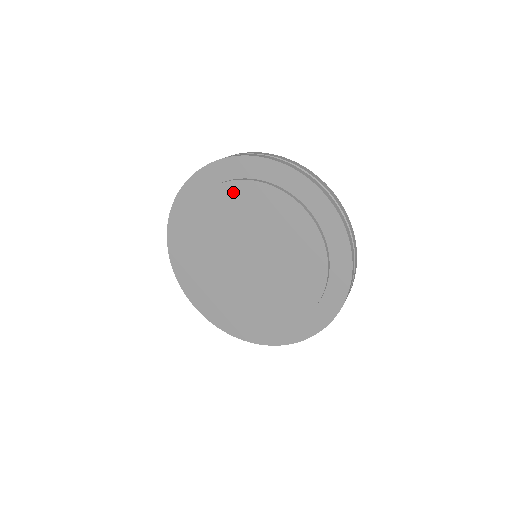
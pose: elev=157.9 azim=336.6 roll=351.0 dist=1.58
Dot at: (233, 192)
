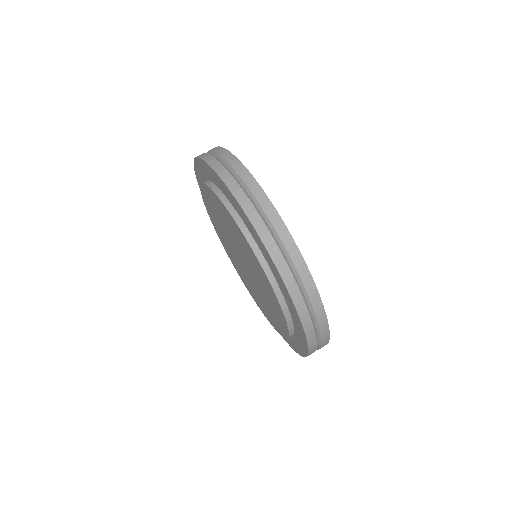
Dot at: (229, 217)
